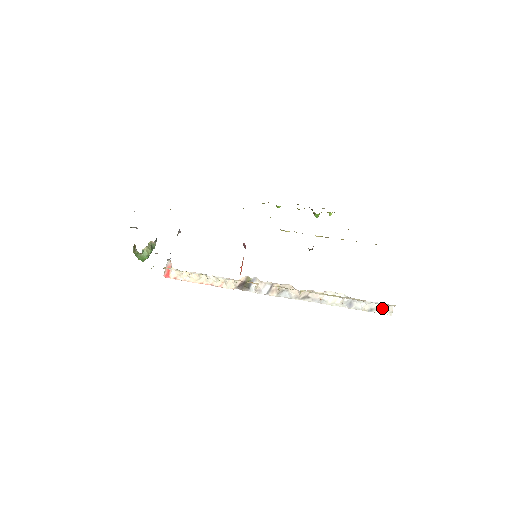
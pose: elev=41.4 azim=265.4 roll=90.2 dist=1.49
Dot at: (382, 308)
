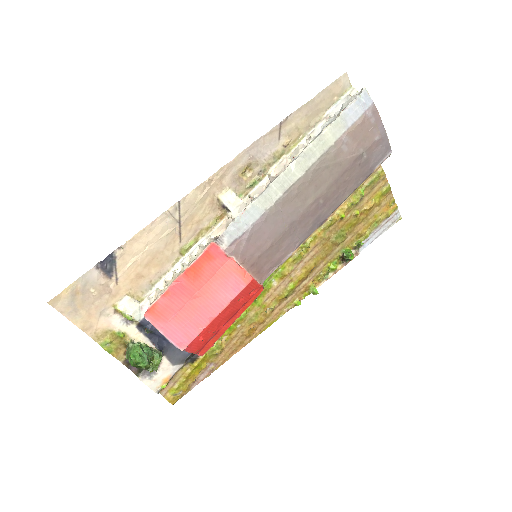
Dot at: (350, 100)
